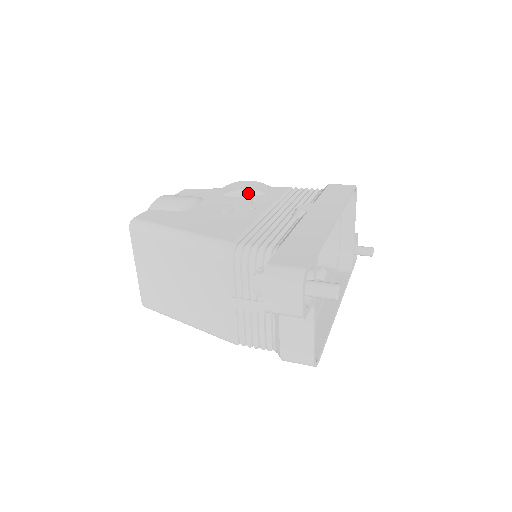
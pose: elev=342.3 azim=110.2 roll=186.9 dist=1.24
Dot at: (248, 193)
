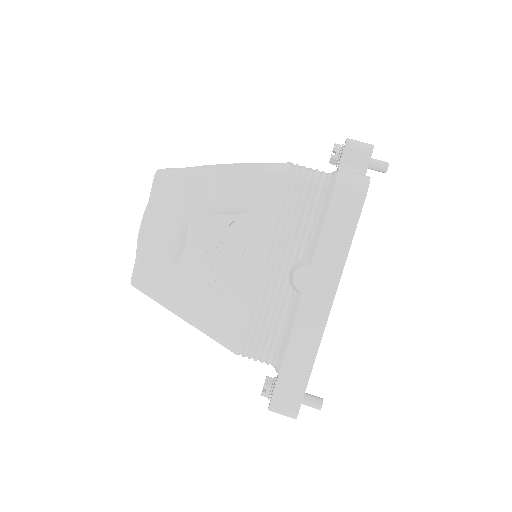
Dot at: (236, 211)
